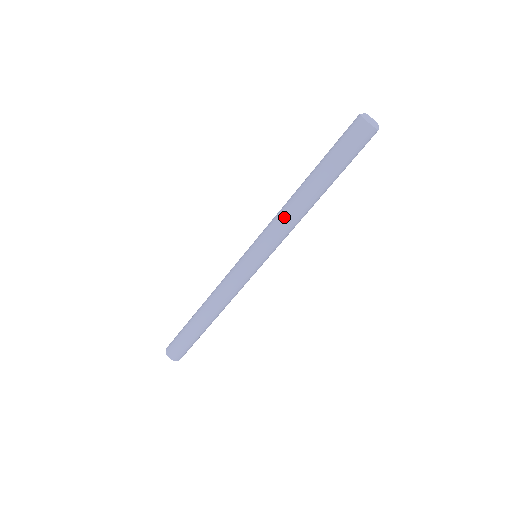
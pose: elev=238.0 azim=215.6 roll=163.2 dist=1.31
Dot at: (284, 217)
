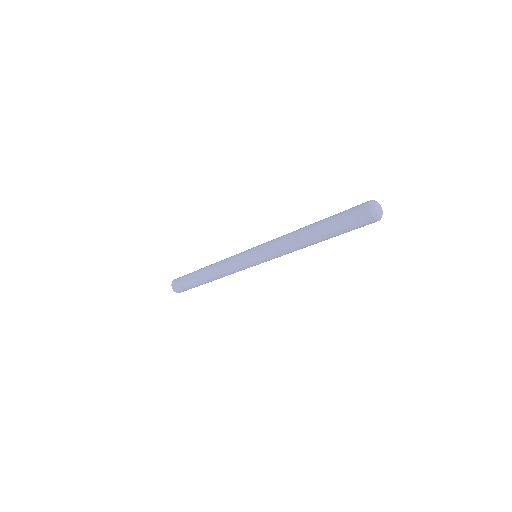
Dot at: (289, 252)
